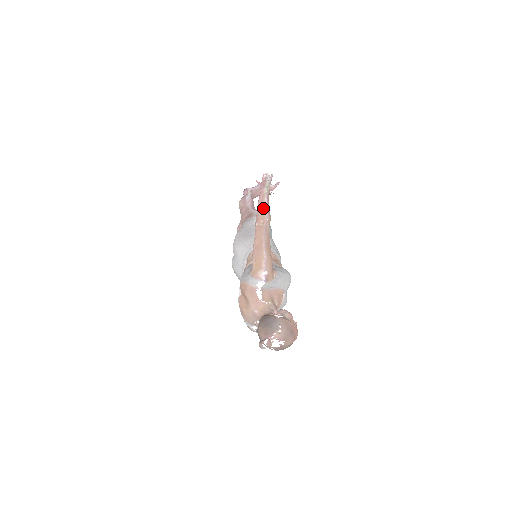
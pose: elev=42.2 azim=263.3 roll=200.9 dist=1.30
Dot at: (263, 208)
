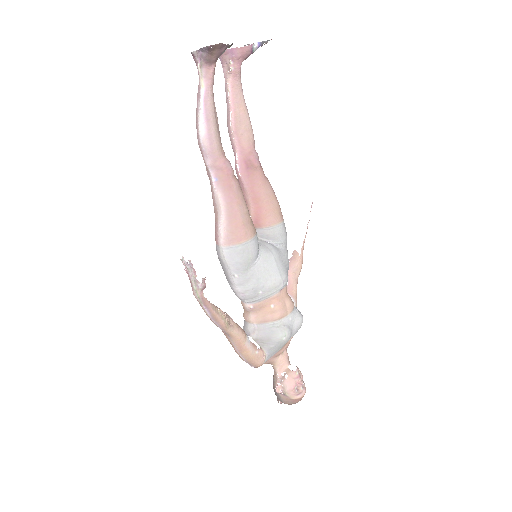
Dot at: occluded
